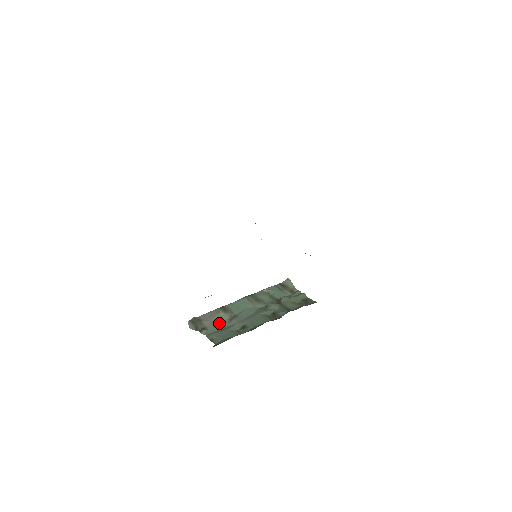
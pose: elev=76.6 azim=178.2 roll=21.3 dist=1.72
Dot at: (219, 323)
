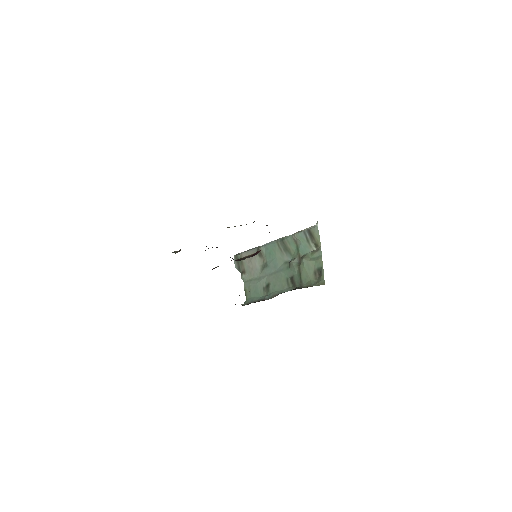
Dot at: (254, 269)
